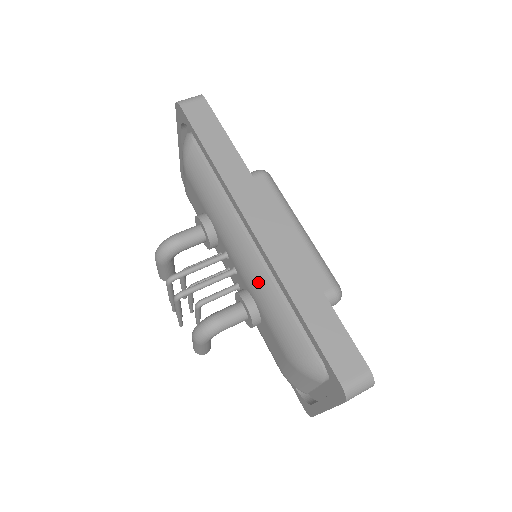
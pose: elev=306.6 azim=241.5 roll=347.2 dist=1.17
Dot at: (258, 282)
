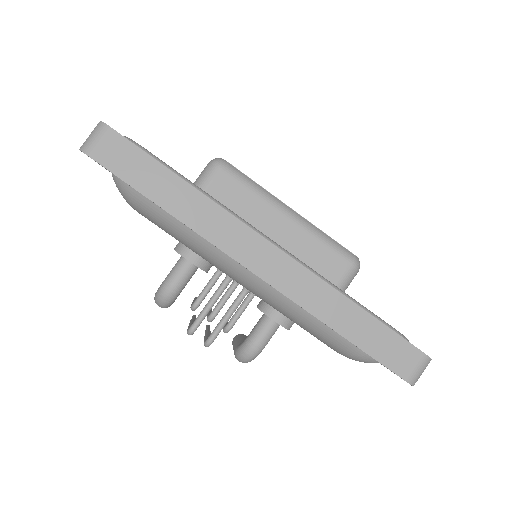
Dot at: (282, 306)
